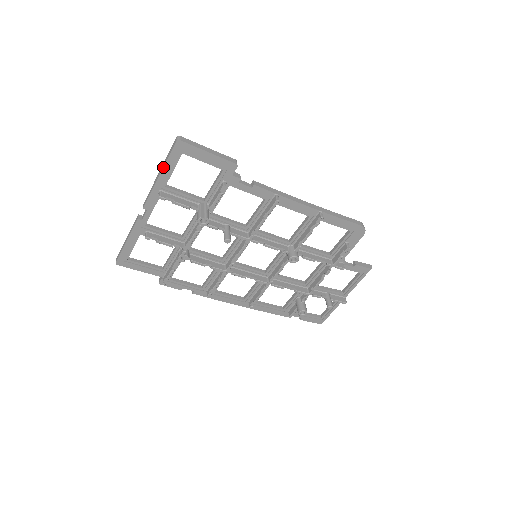
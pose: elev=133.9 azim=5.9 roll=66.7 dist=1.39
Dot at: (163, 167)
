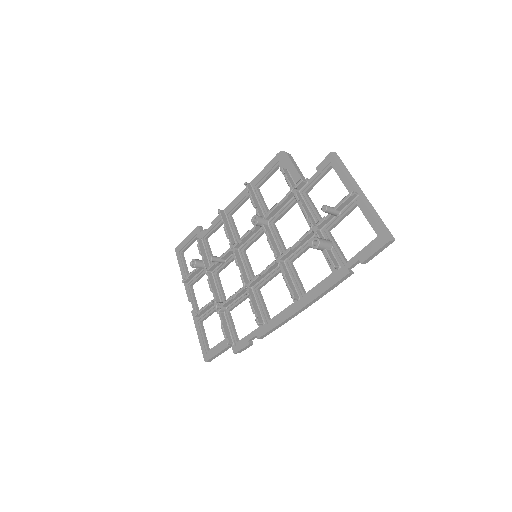
Dot at: (180, 268)
